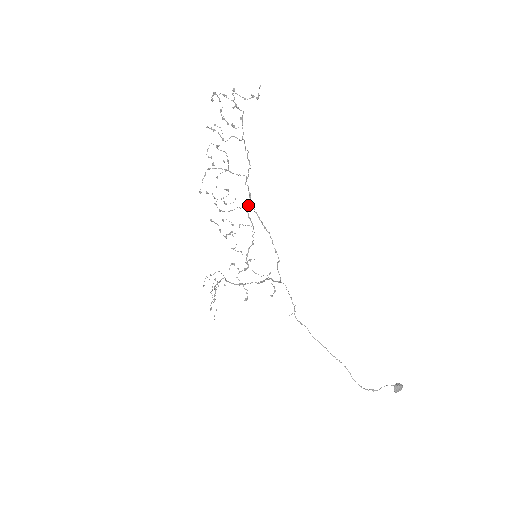
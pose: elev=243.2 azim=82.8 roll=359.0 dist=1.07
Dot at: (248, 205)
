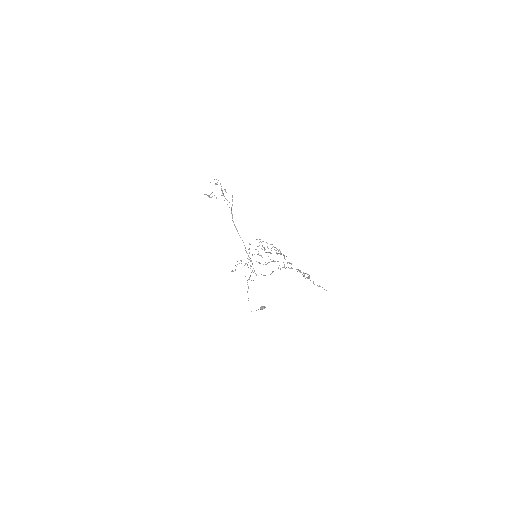
Dot at: (274, 261)
